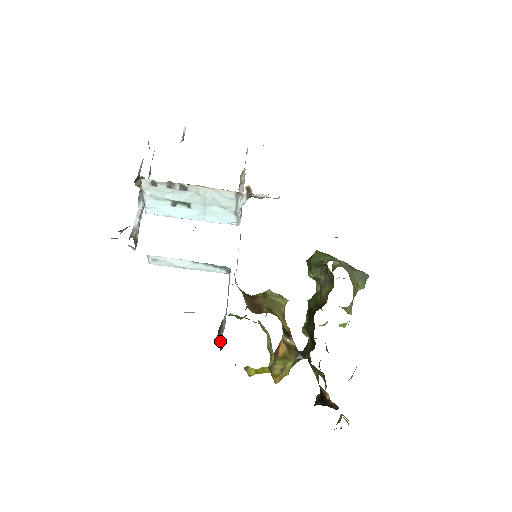
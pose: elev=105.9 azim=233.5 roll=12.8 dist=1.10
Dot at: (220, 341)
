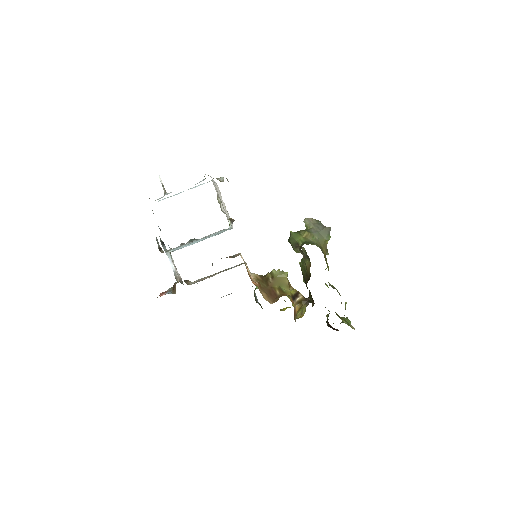
Dot at: (259, 304)
